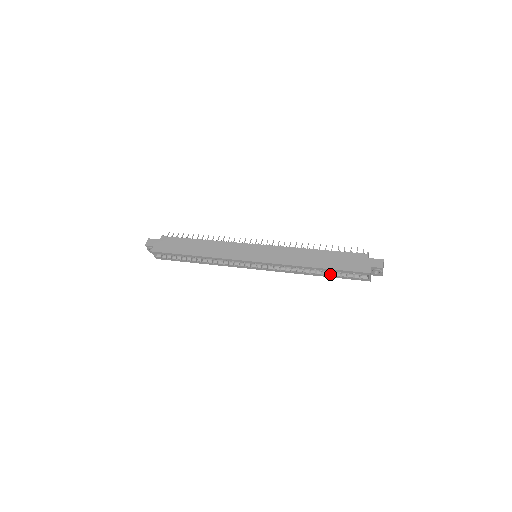
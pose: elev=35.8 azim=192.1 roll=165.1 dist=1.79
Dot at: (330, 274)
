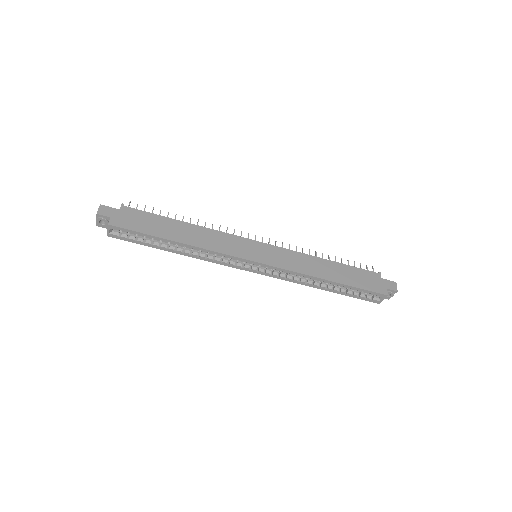
Dot at: (342, 290)
